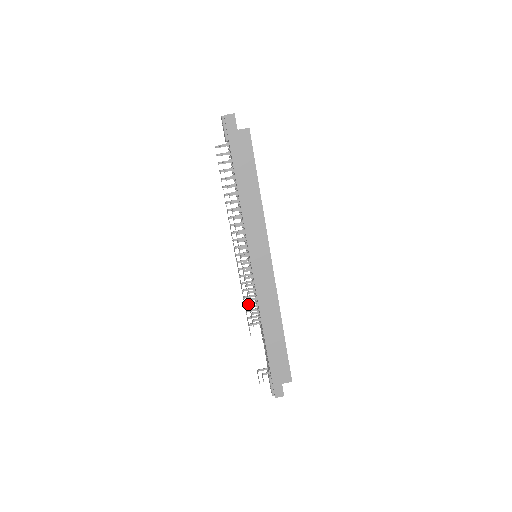
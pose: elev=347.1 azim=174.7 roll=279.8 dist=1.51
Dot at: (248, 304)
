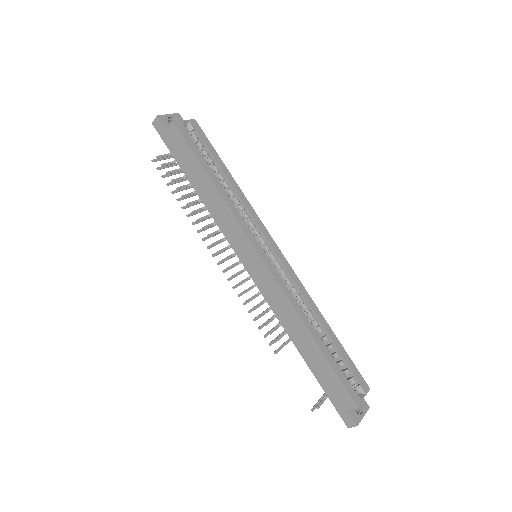
Dot at: occluded
